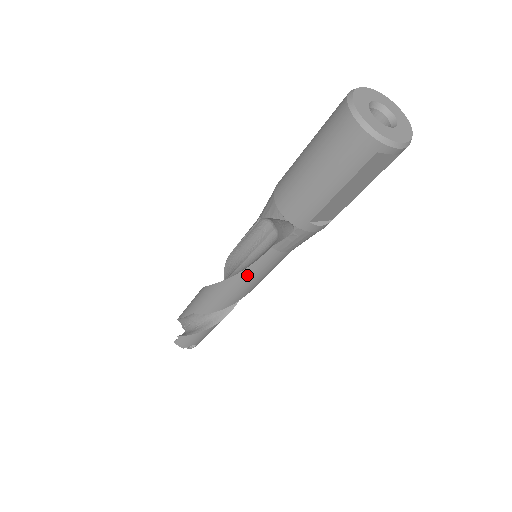
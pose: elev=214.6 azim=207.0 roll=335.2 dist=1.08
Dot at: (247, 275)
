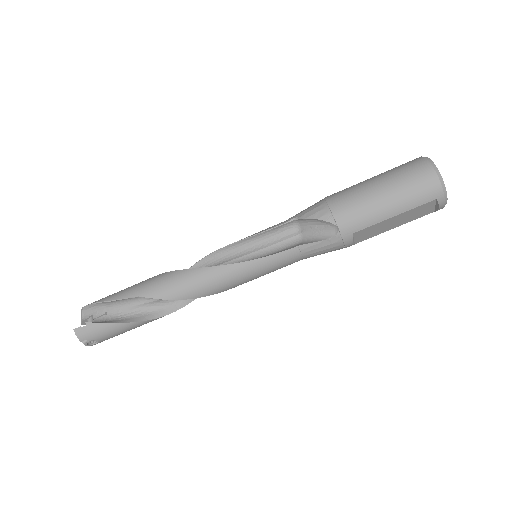
Dot at: (250, 267)
